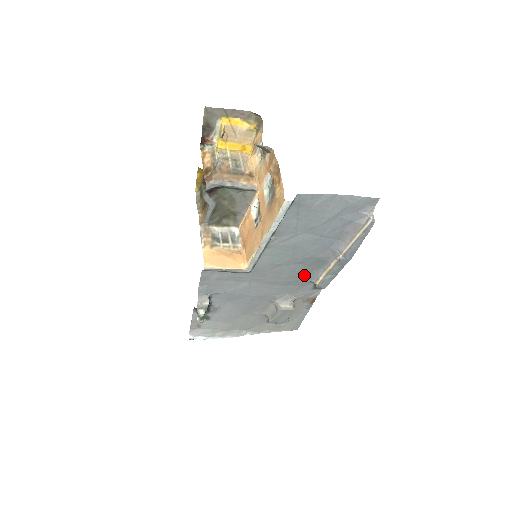
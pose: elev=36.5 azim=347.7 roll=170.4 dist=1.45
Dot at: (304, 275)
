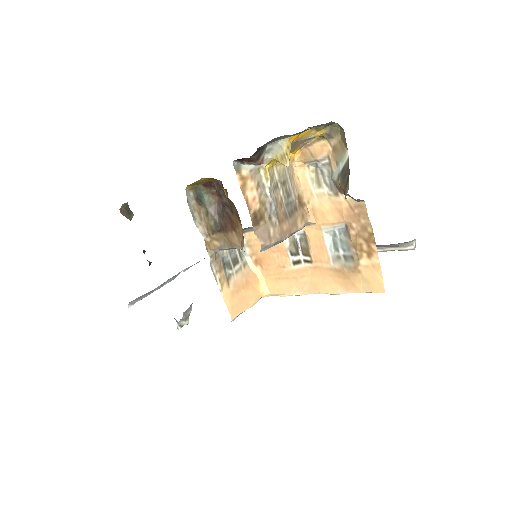
Dot at: occluded
